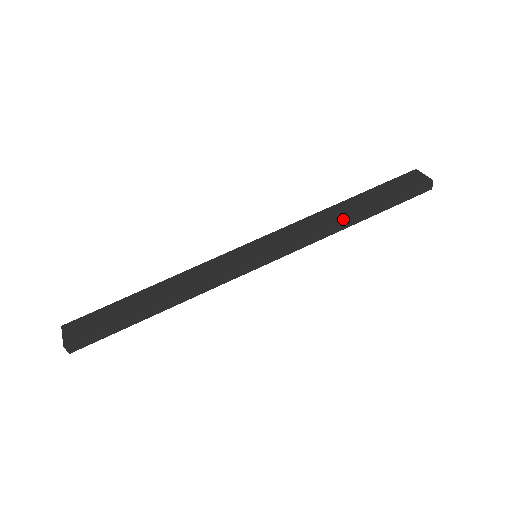
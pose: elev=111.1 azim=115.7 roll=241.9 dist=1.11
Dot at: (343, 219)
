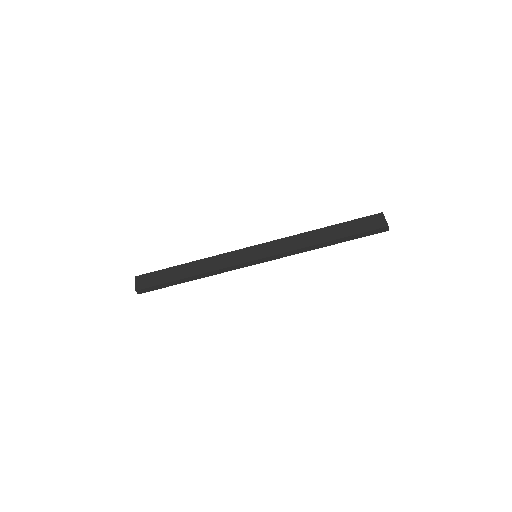
Dot at: (317, 243)
